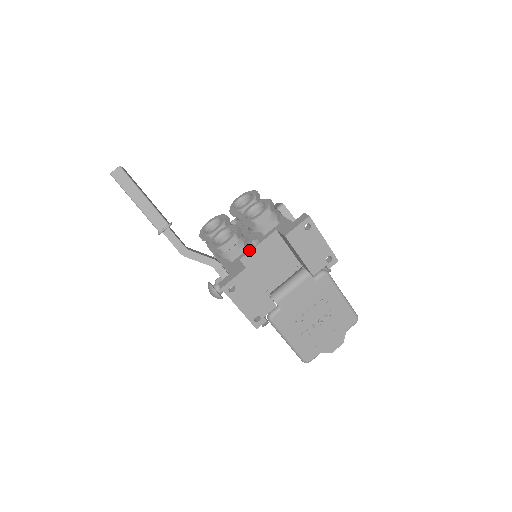
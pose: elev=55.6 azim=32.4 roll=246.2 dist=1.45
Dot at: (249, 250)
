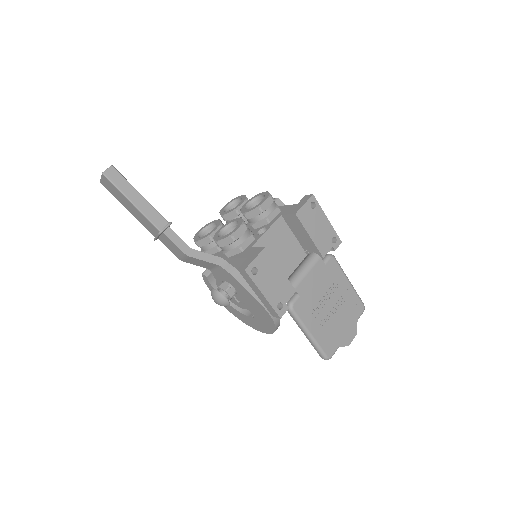
Dot at: (259, 237)
